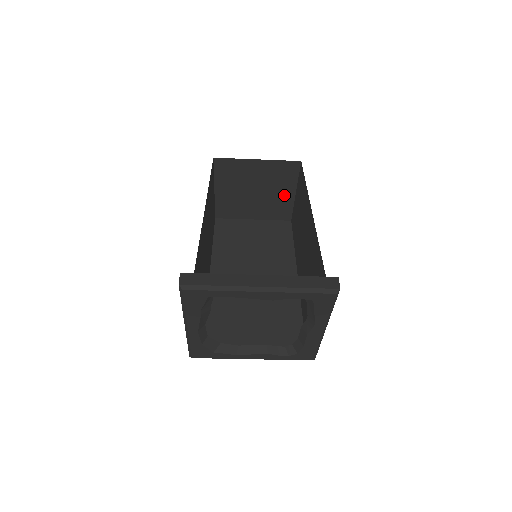
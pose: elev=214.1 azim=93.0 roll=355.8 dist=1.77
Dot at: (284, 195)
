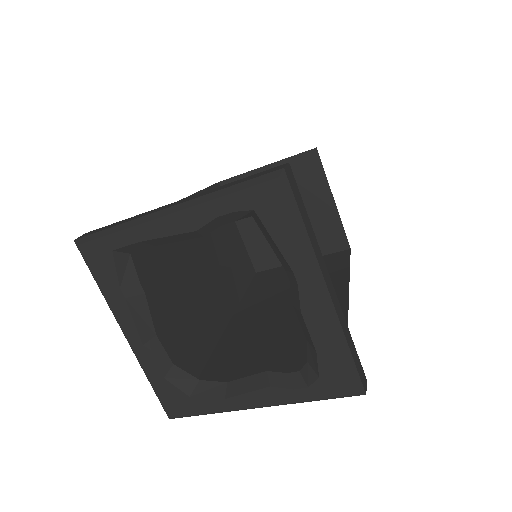
Dot at: (321, 209)
